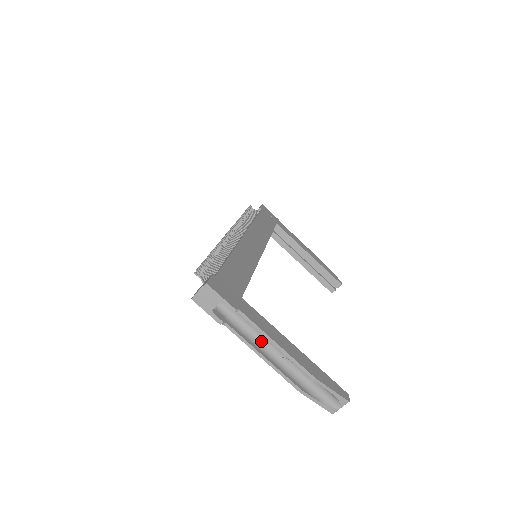
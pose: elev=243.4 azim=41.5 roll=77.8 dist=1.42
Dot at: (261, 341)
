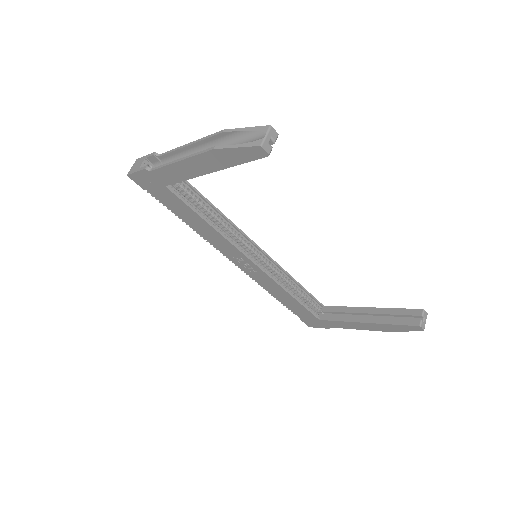
Dot at: occluded
